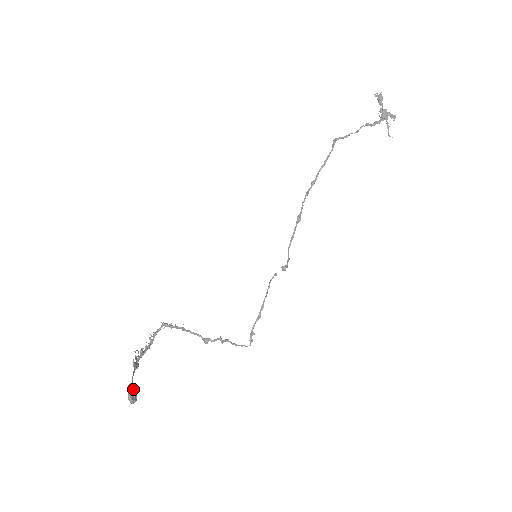
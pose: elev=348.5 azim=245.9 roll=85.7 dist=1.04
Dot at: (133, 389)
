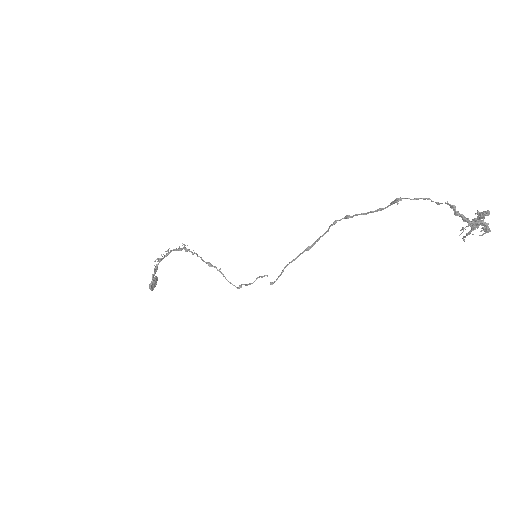
Dot at: (153, 286)
